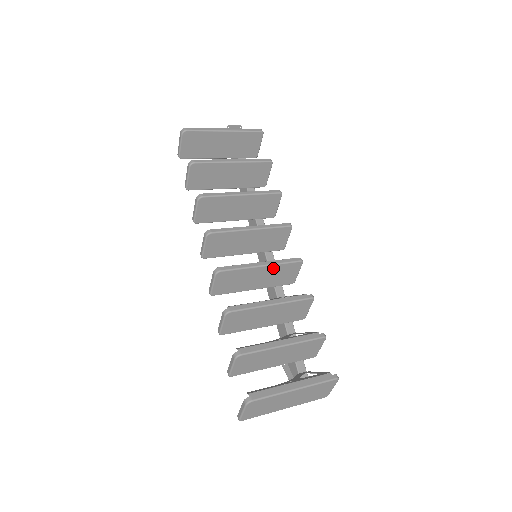
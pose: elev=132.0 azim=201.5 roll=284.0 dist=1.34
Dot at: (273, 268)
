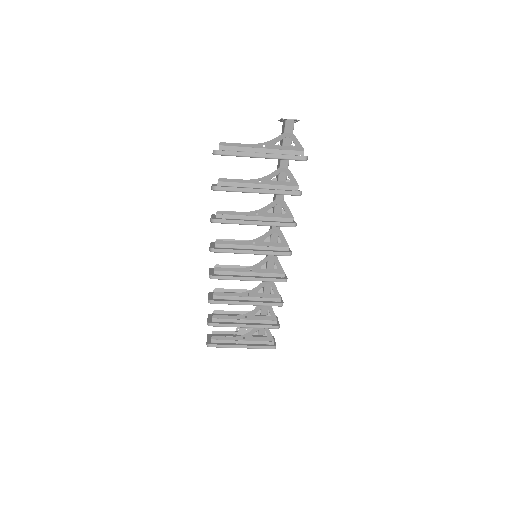
Dot at: (259, 280)
